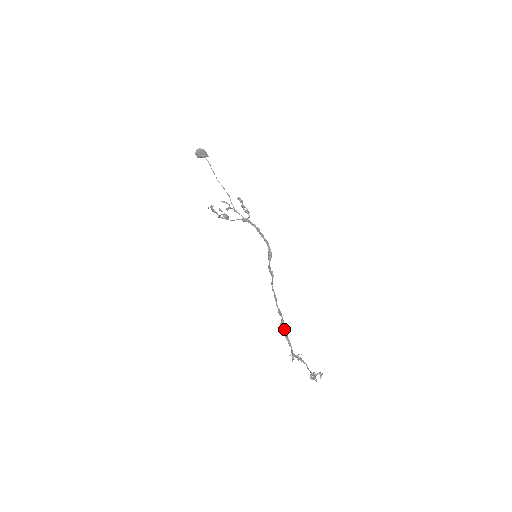
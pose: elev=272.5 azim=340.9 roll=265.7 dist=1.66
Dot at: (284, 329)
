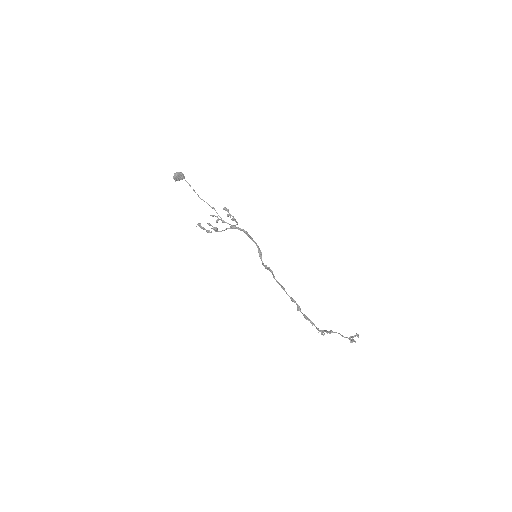
Dot at: (302, 313)
